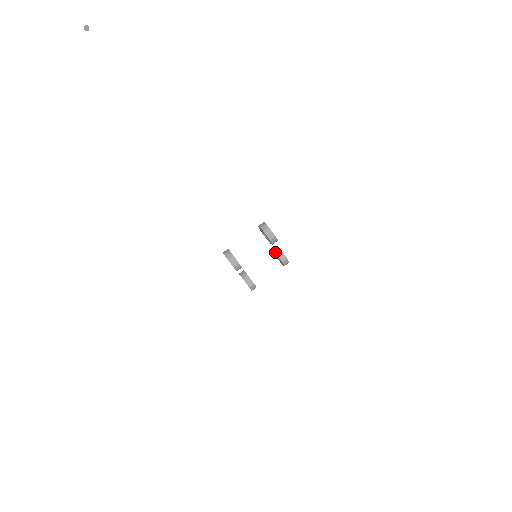
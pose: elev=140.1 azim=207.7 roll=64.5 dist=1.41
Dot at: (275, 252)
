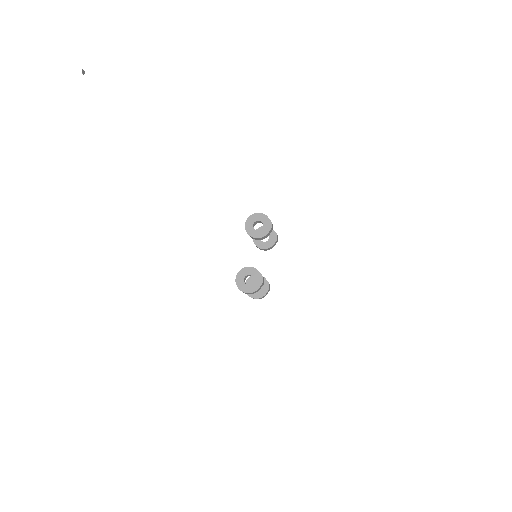
Dot at: occluded
